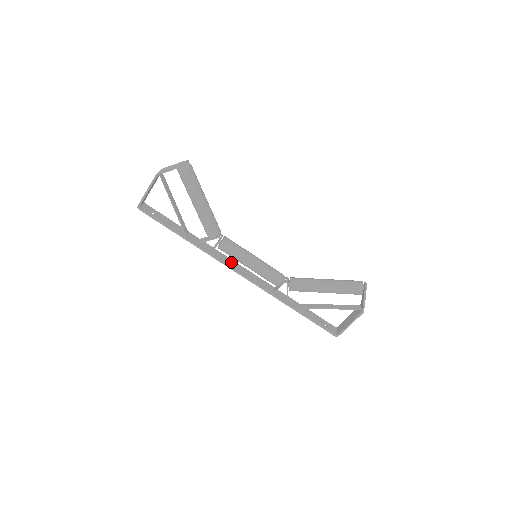
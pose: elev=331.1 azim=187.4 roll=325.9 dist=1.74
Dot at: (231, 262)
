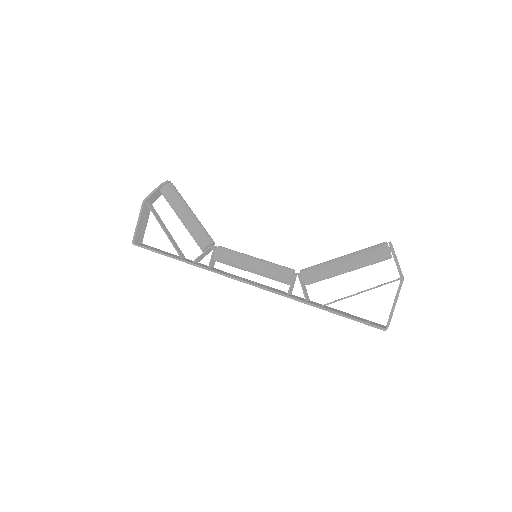
Dot at: (234, 276)
